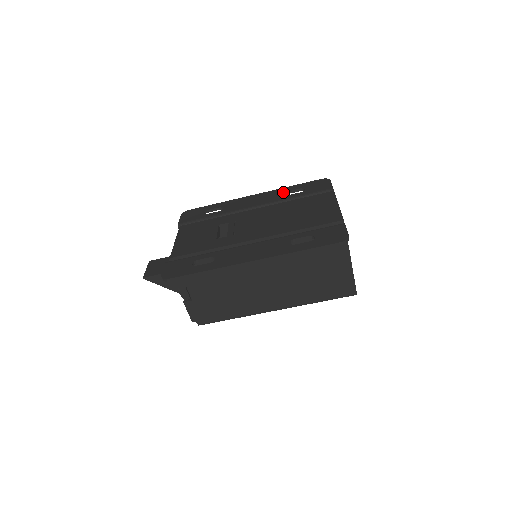
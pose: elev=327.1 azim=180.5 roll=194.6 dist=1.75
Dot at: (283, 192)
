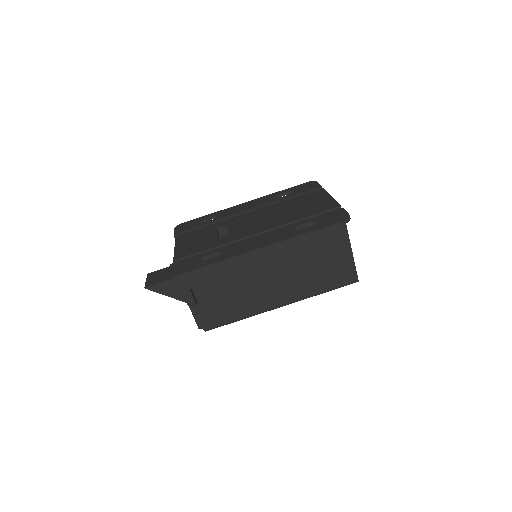
Dot at: (274, 196)
